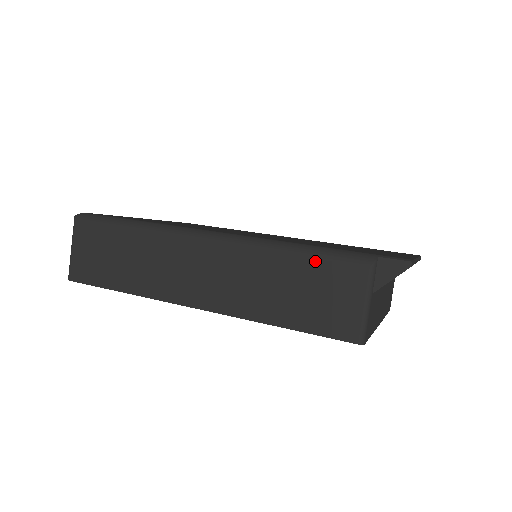
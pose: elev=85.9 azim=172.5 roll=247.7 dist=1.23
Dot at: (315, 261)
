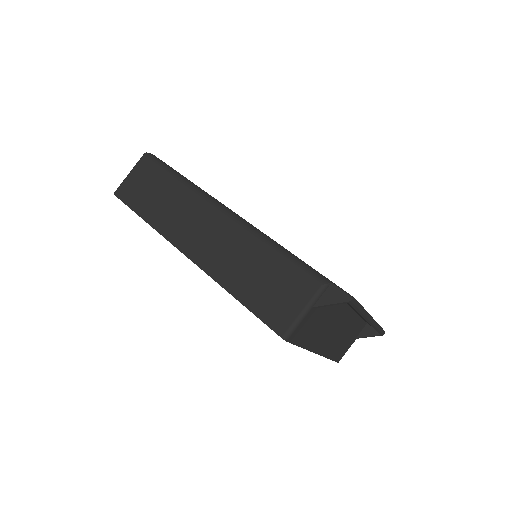
Dot at: (286, 263)
